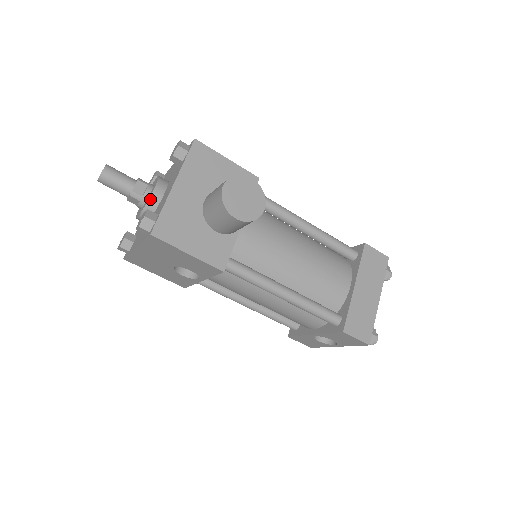
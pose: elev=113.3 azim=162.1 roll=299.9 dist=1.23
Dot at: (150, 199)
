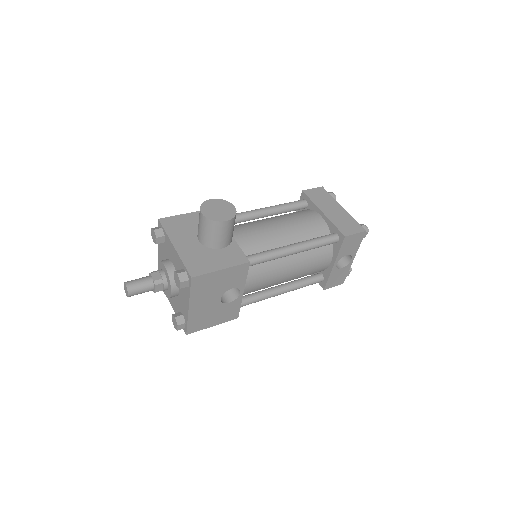
Dot at: (168, 273)
